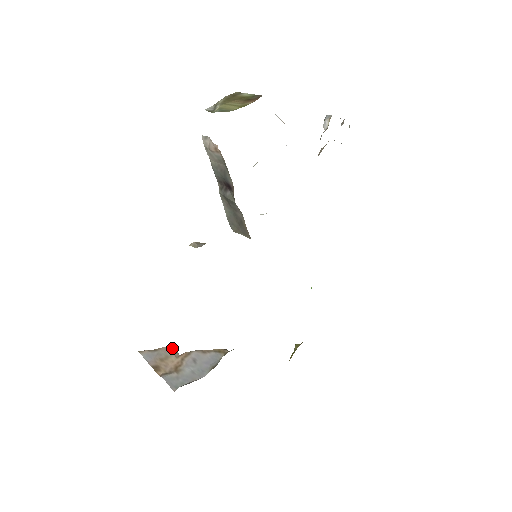
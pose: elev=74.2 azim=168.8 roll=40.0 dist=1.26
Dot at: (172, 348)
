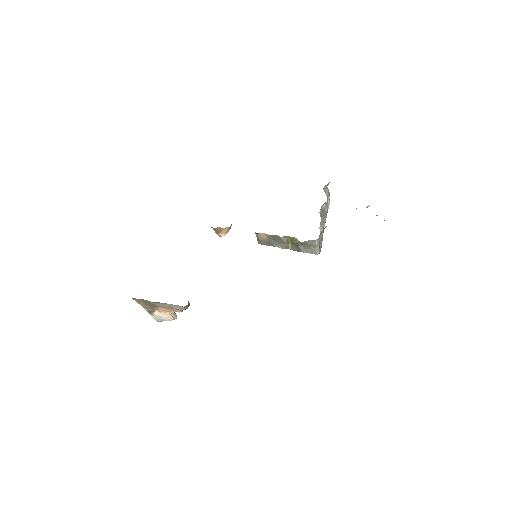
Dot at: occluded
